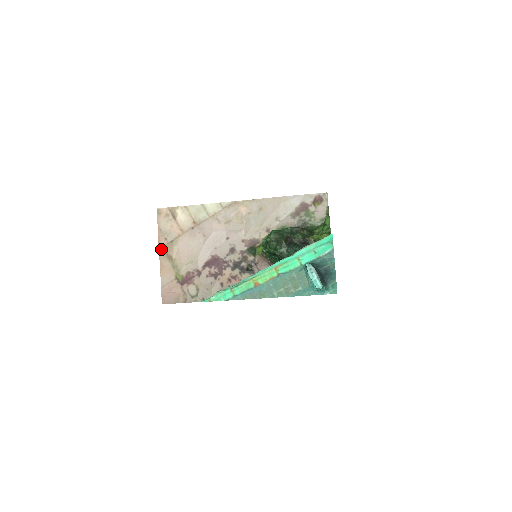
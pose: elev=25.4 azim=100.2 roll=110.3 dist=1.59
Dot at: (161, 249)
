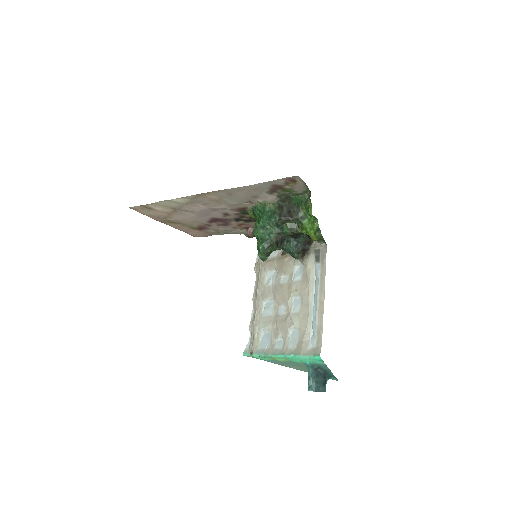
Dot at: (162, 222)
